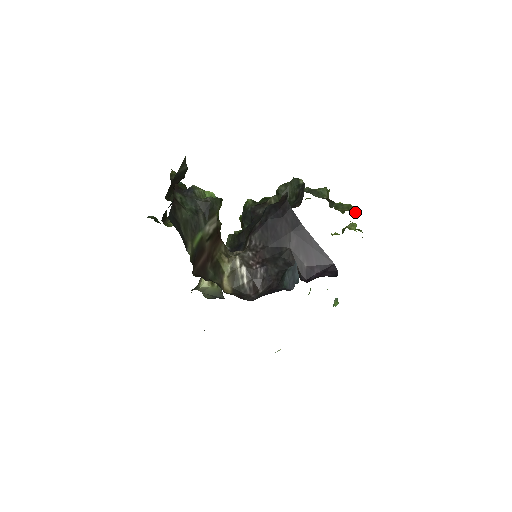
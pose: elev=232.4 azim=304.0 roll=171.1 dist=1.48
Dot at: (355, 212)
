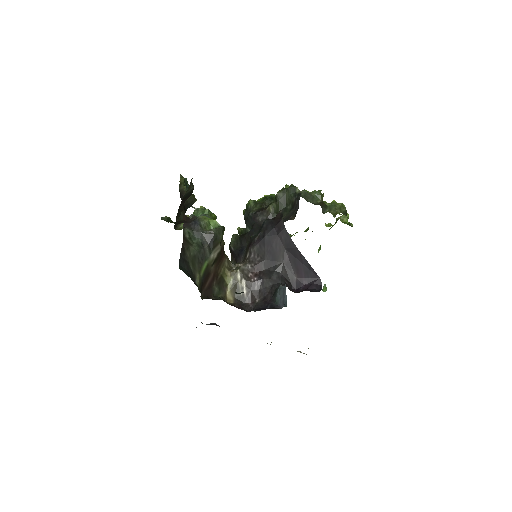
Dot at: (346, 212)
